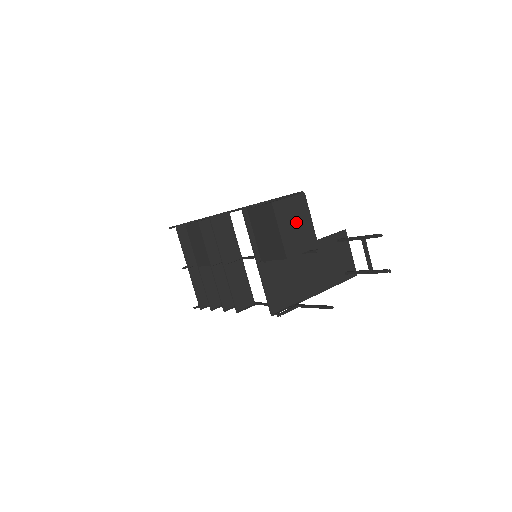
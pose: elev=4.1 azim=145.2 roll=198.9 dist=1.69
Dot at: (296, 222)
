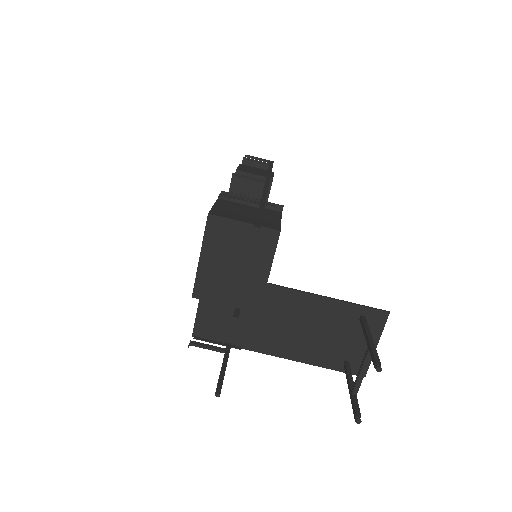
Dot at: (238, 261)
